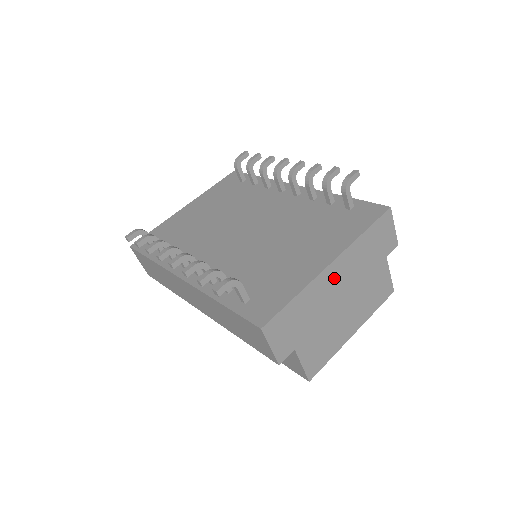
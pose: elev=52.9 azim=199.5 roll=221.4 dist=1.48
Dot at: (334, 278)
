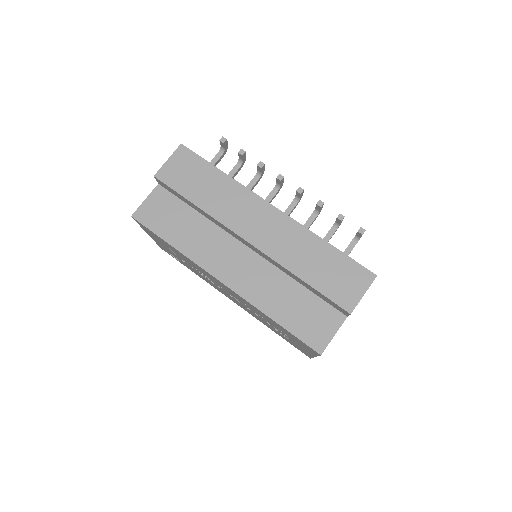
Dot at: occluded
